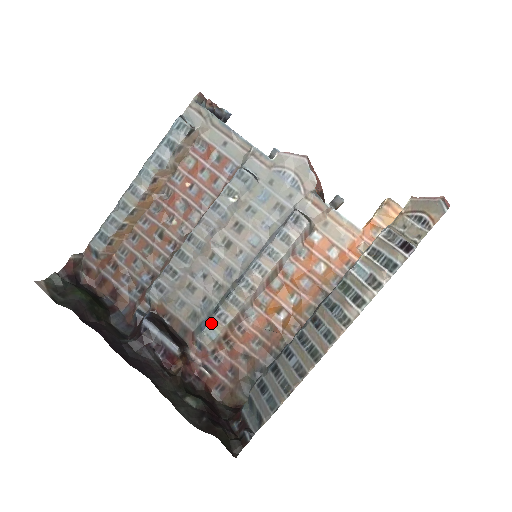
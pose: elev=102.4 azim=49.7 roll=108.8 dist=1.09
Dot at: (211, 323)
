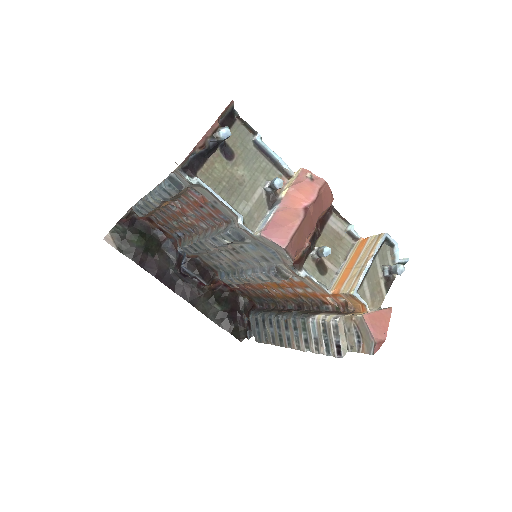
Dot at: (226, 279)
